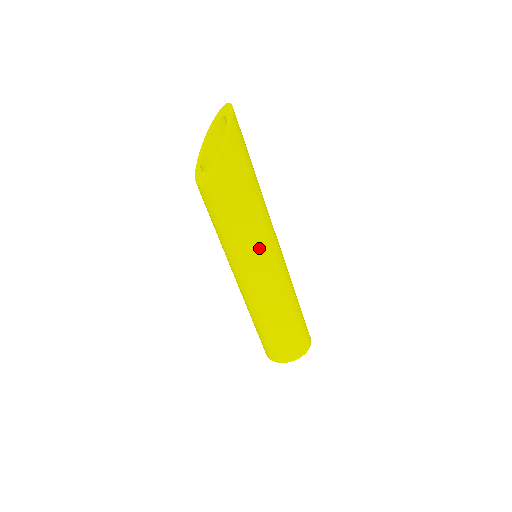
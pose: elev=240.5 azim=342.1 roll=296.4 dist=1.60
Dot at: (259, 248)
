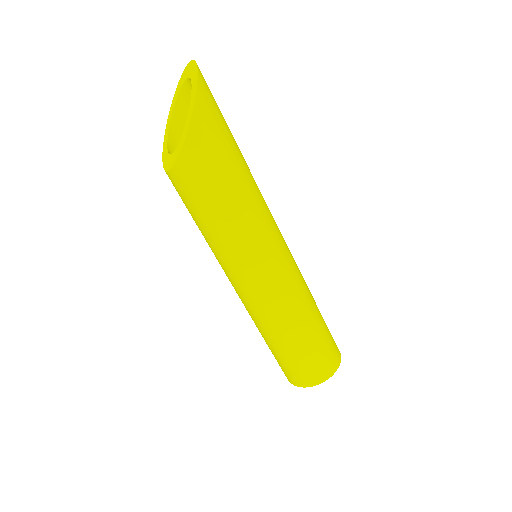
Dot at: (258, 243)
